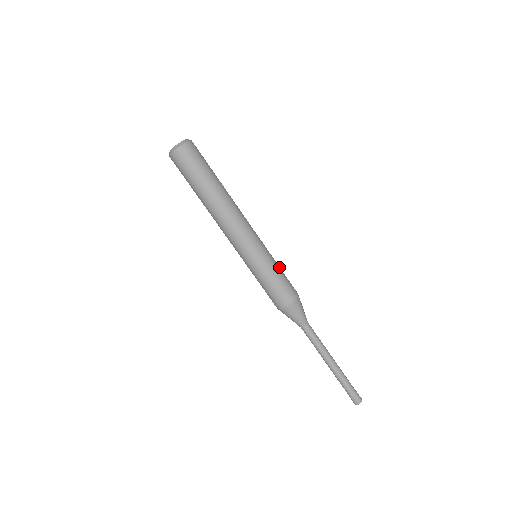
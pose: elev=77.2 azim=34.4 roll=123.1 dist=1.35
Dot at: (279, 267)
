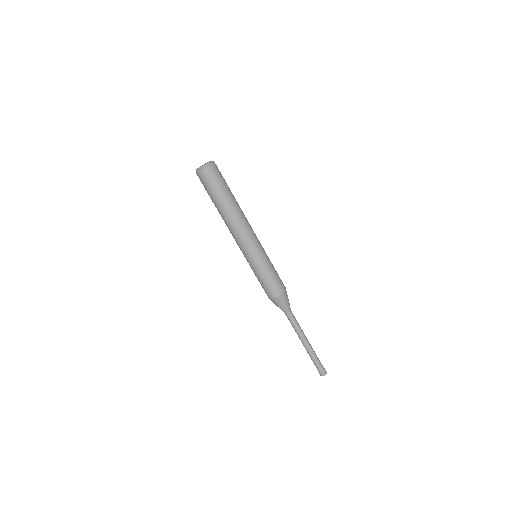
Dot at: (271, 269)
